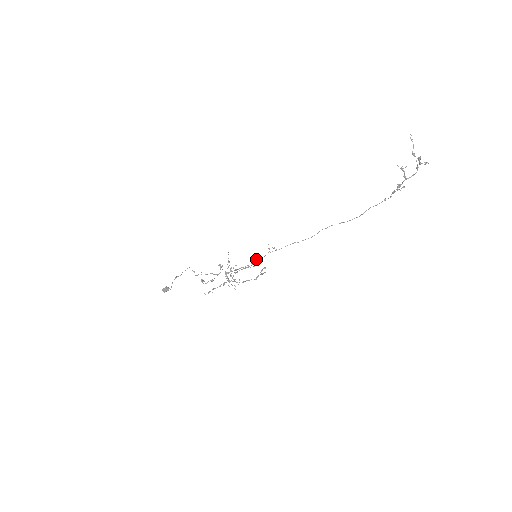
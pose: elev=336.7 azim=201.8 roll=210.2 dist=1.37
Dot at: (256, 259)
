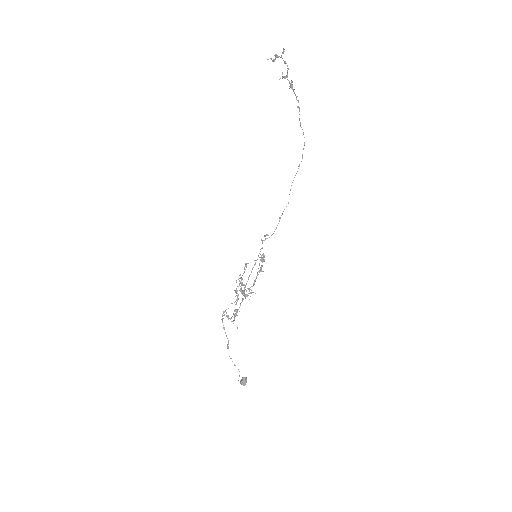
Dot at: (261, 261)
